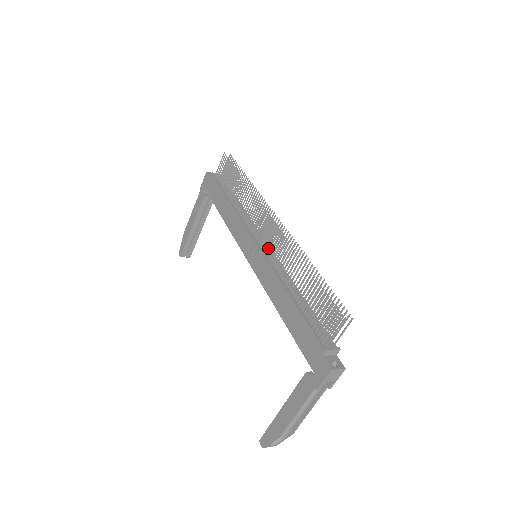
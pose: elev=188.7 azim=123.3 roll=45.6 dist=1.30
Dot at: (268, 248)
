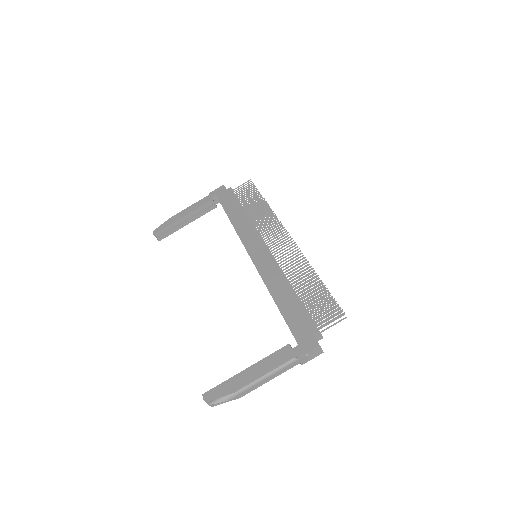
Dot at: (277, 252)
